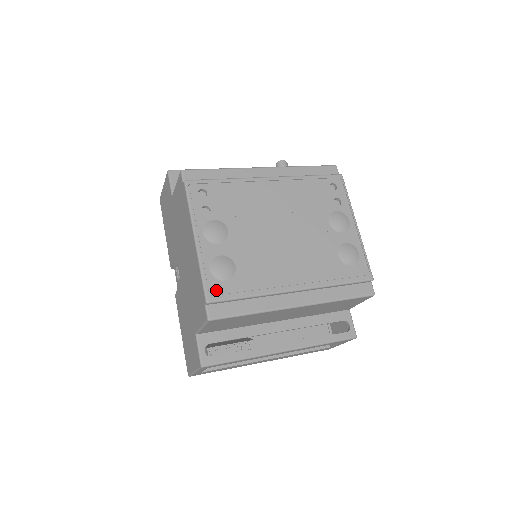
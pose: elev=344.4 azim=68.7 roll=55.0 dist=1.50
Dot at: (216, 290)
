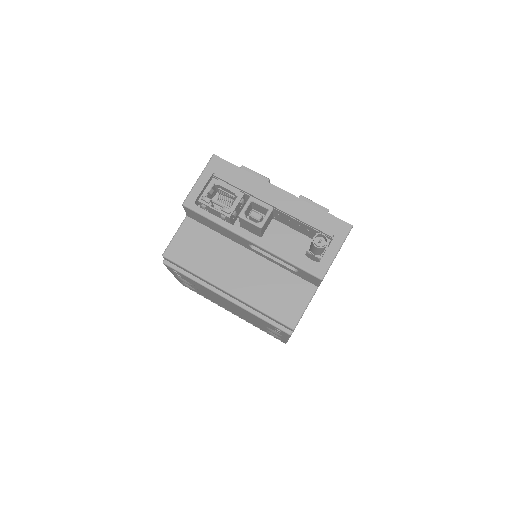
Dot at: occluded
